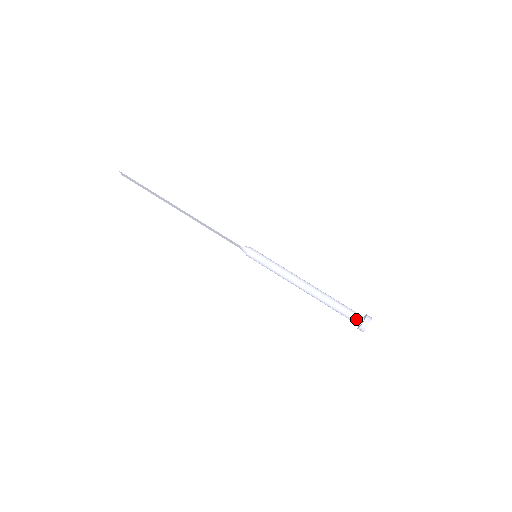
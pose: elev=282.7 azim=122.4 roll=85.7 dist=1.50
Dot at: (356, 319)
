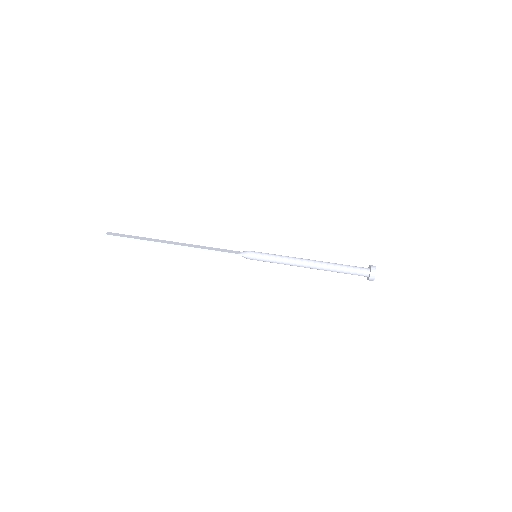
Dot at: (362, 275)
